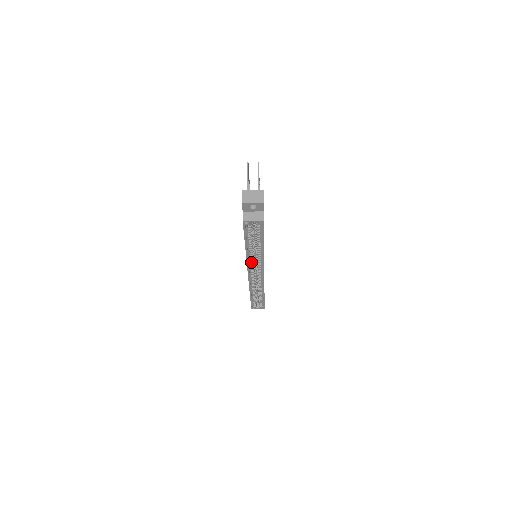
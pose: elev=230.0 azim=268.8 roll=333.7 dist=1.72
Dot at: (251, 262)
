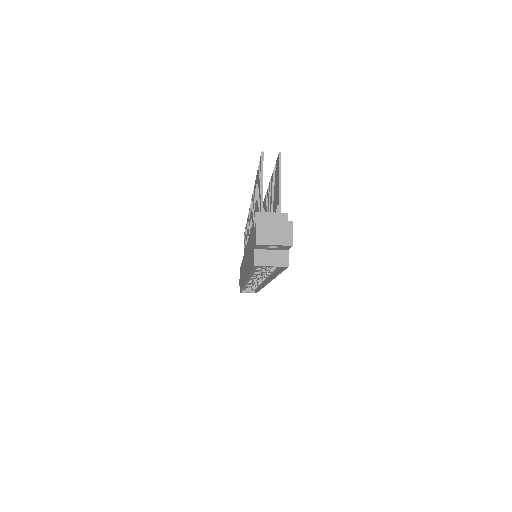
Dot at: (252, 278)
